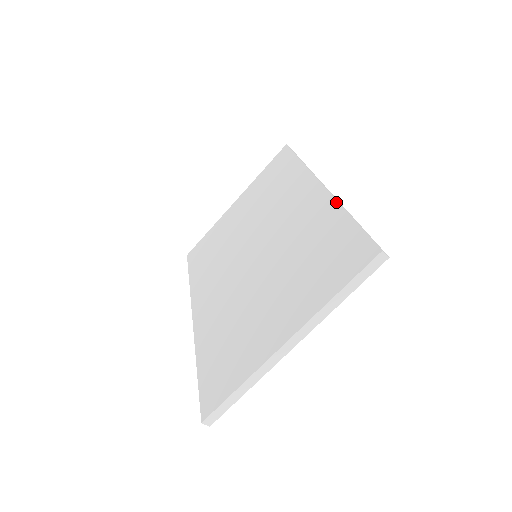
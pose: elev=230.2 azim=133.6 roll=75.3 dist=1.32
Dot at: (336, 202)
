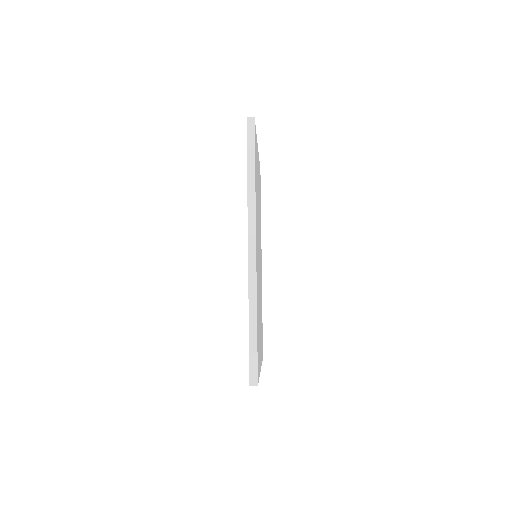
Dot at: (248, 295)
